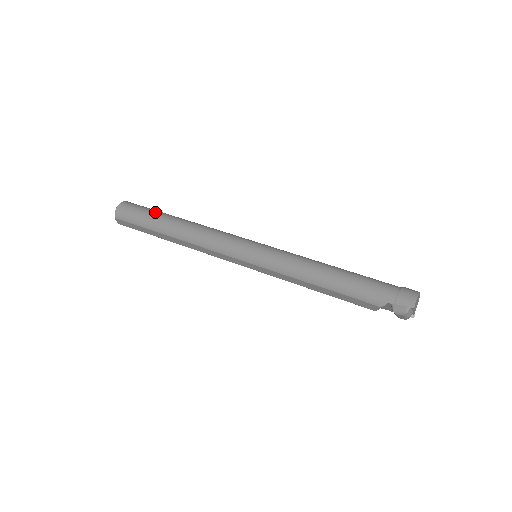
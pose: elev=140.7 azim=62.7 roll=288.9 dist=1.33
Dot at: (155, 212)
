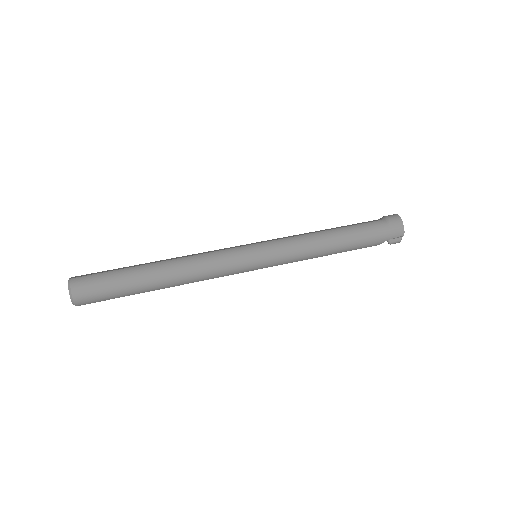
Dot at: (125, 277)
